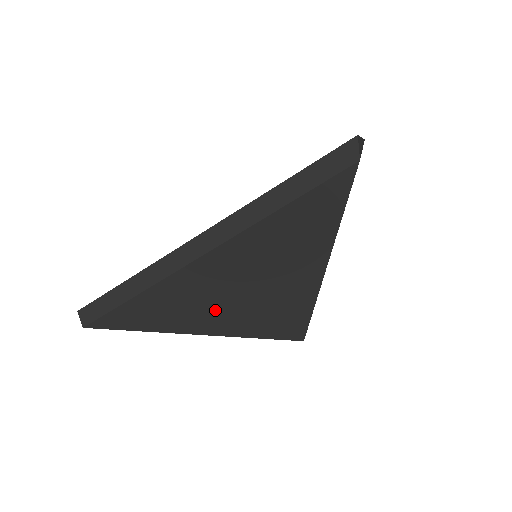
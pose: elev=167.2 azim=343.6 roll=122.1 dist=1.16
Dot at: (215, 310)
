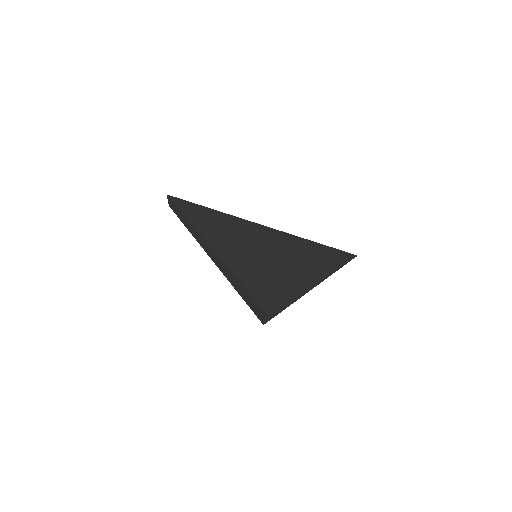
Dot at: occluded
